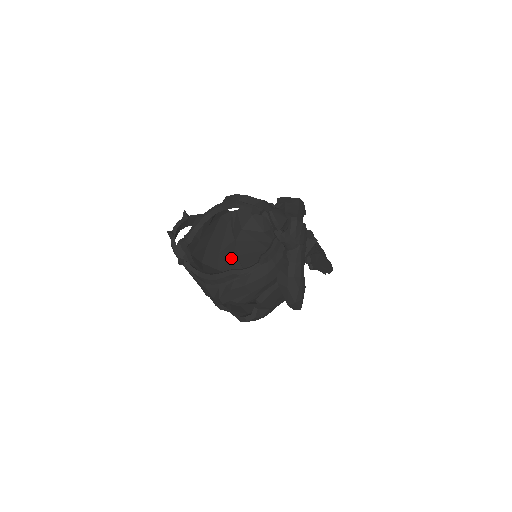
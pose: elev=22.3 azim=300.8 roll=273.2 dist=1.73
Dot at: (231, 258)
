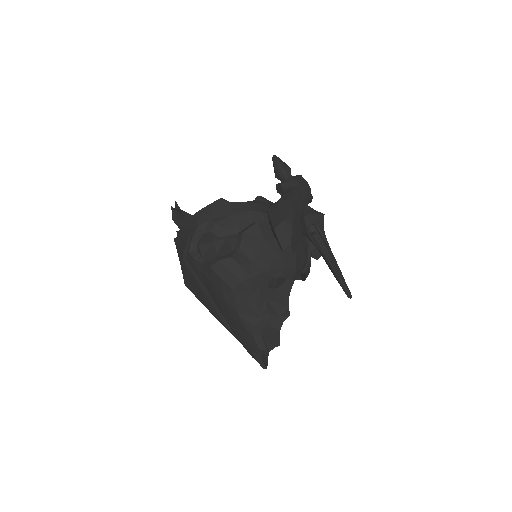
Dot at: occluded
